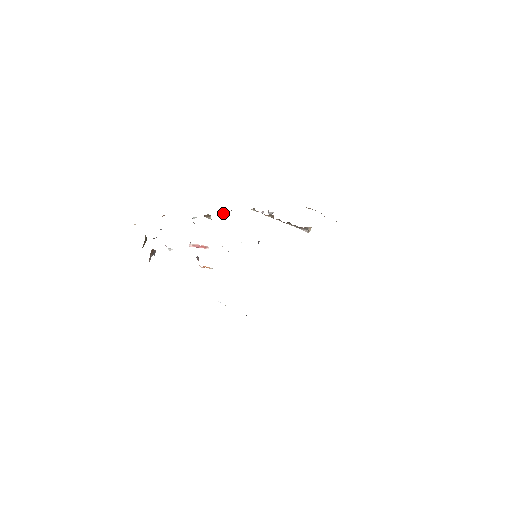
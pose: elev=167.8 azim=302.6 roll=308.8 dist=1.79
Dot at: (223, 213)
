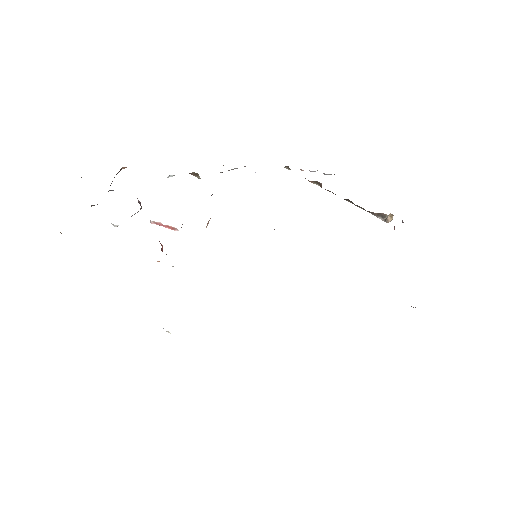
Dot at: (228, 170)
